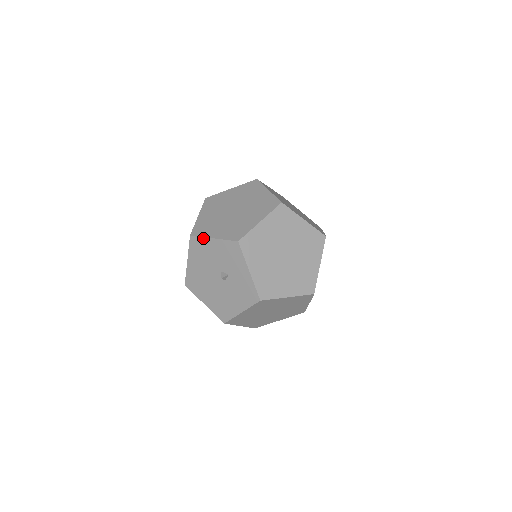
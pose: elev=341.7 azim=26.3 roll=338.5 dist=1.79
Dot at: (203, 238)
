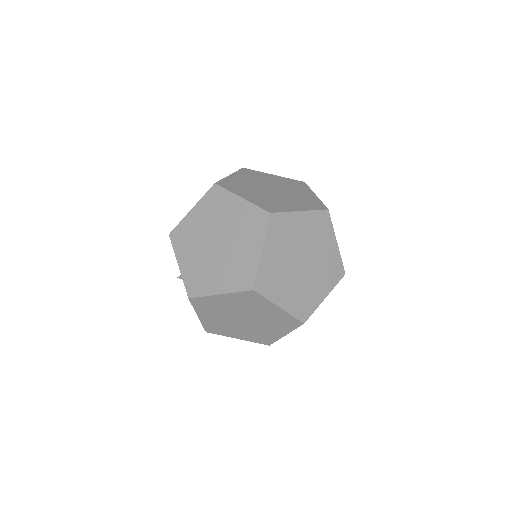
Dot at: occluded
